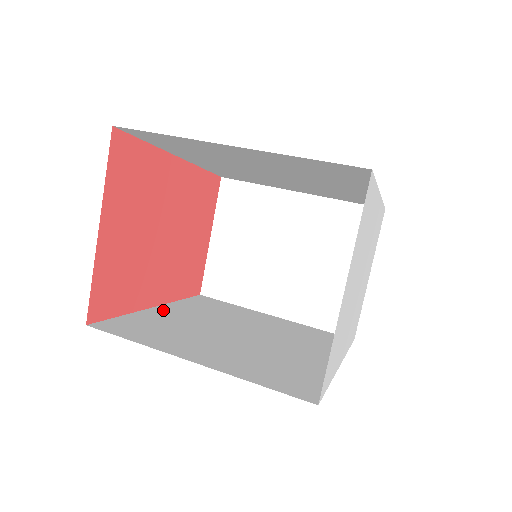
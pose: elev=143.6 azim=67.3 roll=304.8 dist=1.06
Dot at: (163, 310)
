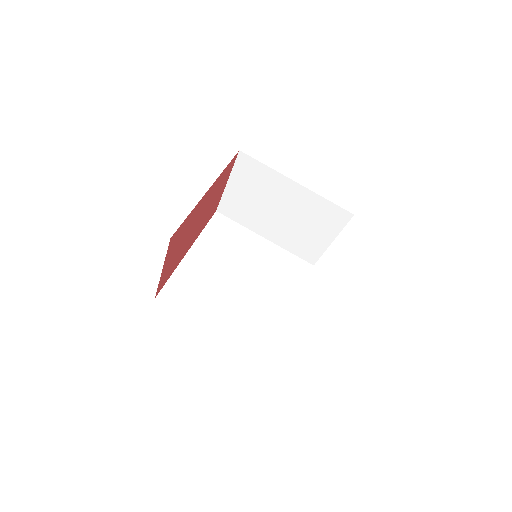
Dot at: (194, 256)
